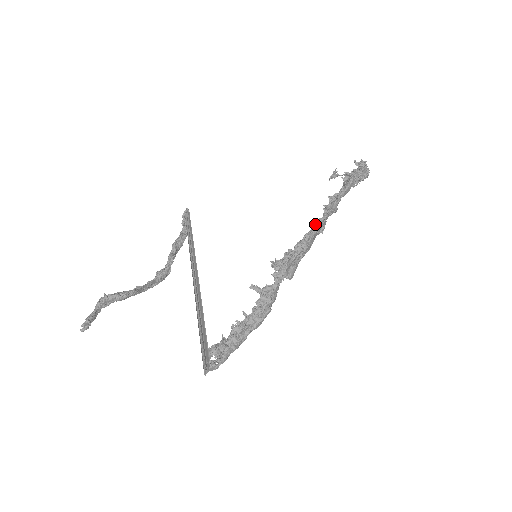
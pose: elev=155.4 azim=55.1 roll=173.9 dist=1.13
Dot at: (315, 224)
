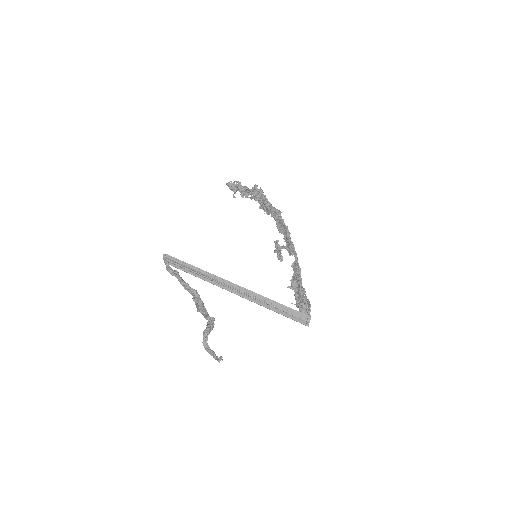
Dot at: (282, 220)
